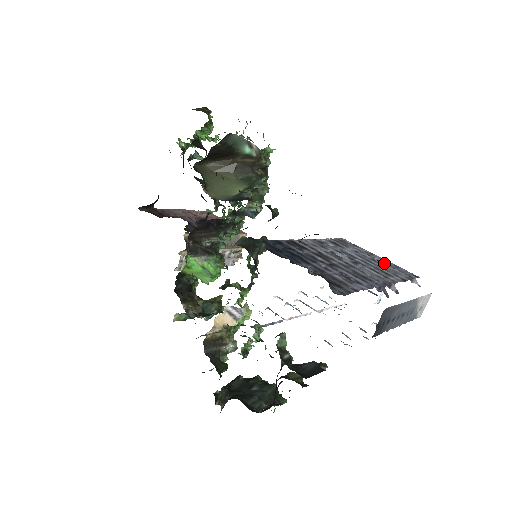
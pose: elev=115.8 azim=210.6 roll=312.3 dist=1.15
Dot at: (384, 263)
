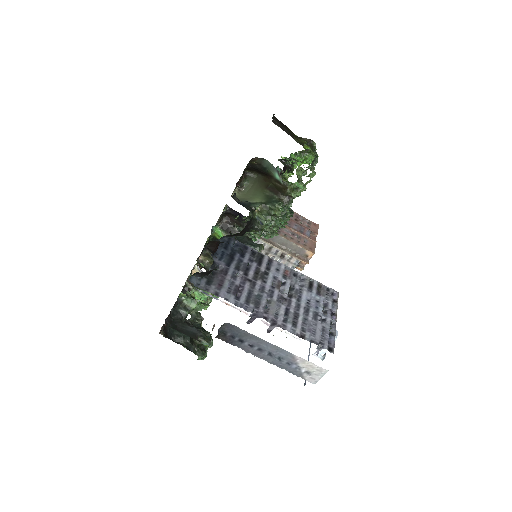
Dot at: (324, 324)
